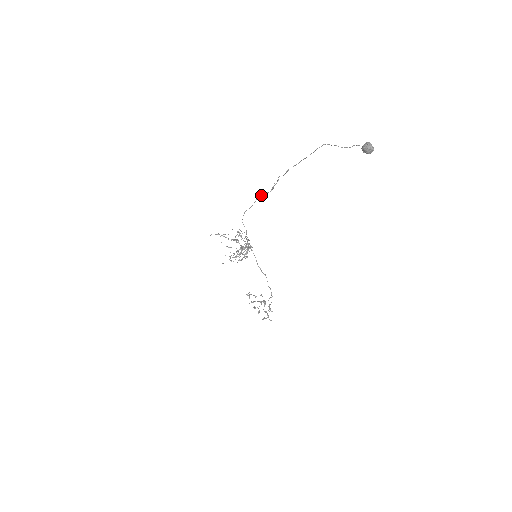
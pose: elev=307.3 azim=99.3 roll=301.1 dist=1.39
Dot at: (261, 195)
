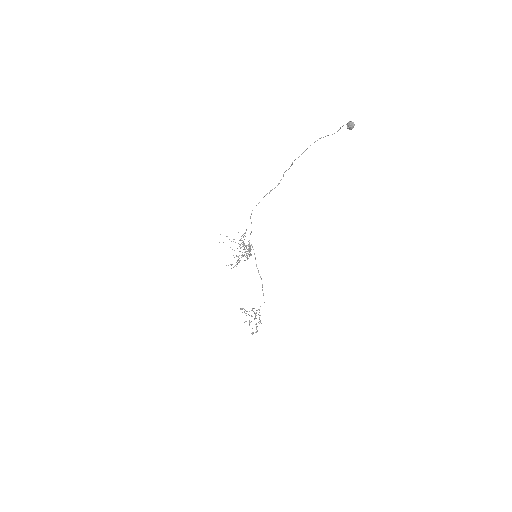
Dot at: (269, 192)
